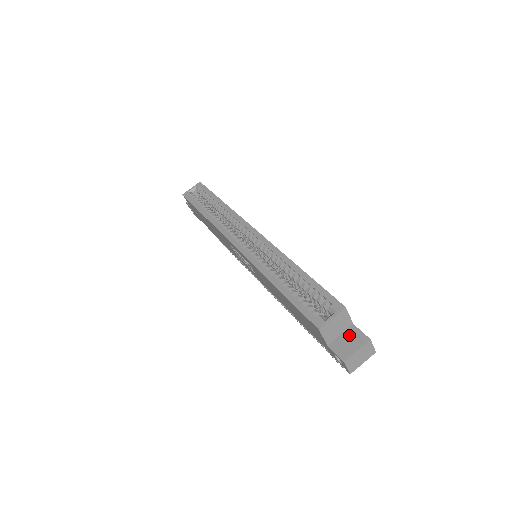
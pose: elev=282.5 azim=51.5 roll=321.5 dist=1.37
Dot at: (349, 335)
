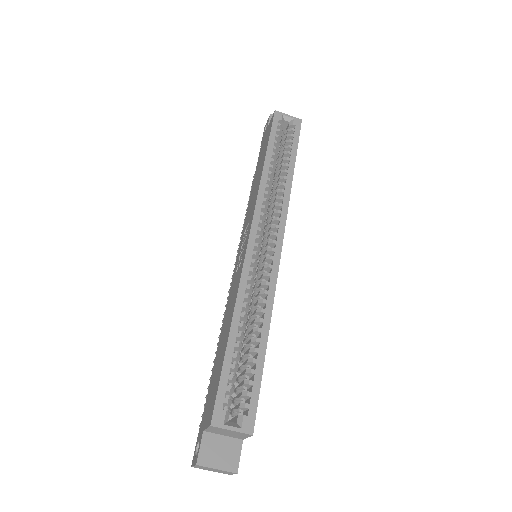
Dot at: (228, 446)
